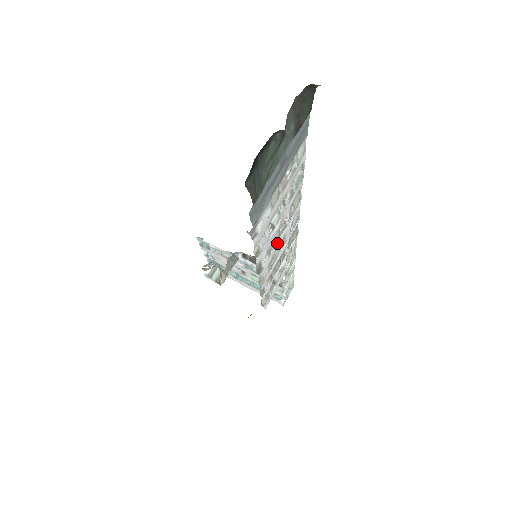
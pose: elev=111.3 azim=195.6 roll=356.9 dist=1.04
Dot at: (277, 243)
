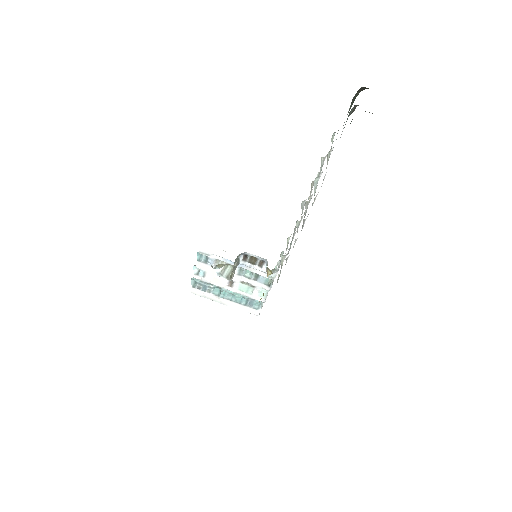
Dot at: occluded
